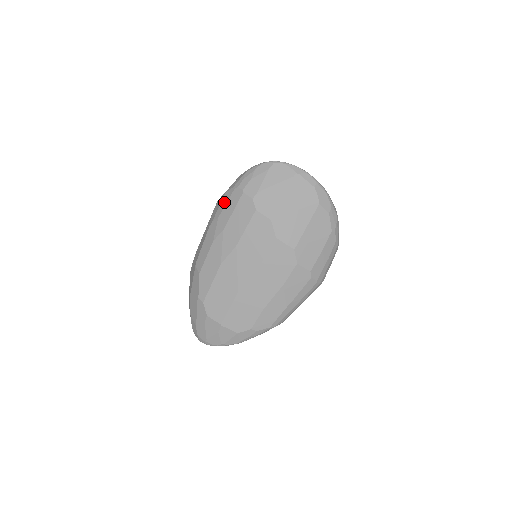
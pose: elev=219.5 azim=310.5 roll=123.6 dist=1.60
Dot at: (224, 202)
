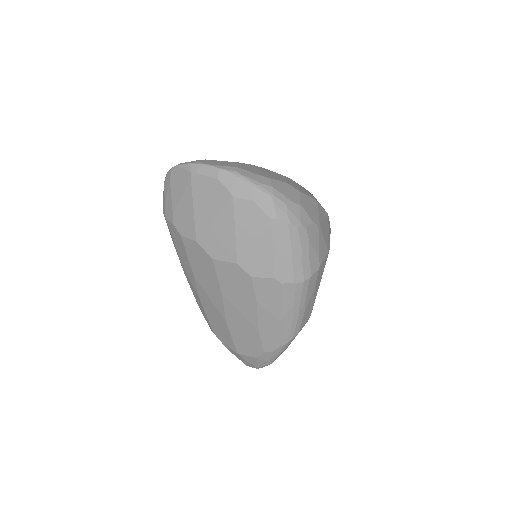
Dot at: occluded
